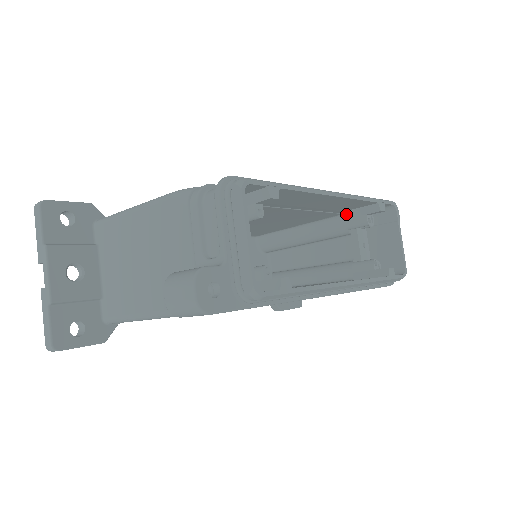
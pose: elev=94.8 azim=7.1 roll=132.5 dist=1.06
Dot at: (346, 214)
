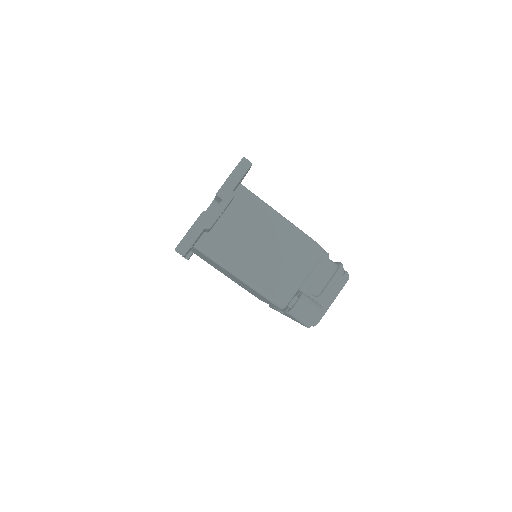
Dot at: occluded
